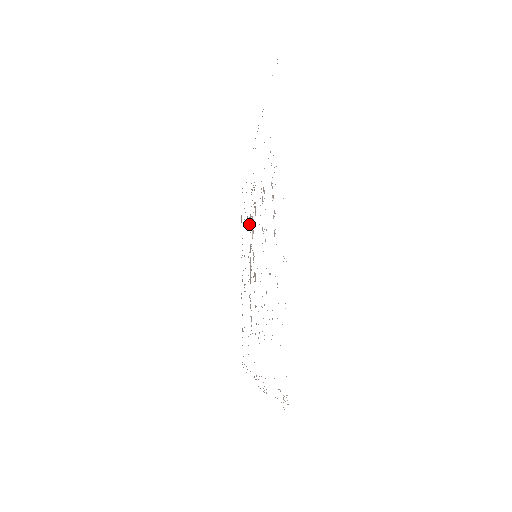
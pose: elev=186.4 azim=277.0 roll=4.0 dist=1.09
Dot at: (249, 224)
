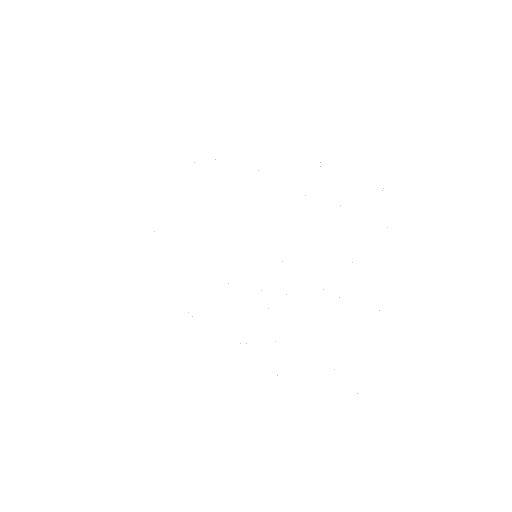
Dot at: occluded
